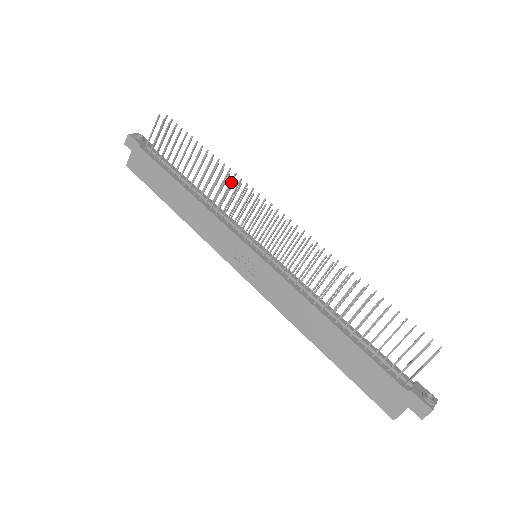
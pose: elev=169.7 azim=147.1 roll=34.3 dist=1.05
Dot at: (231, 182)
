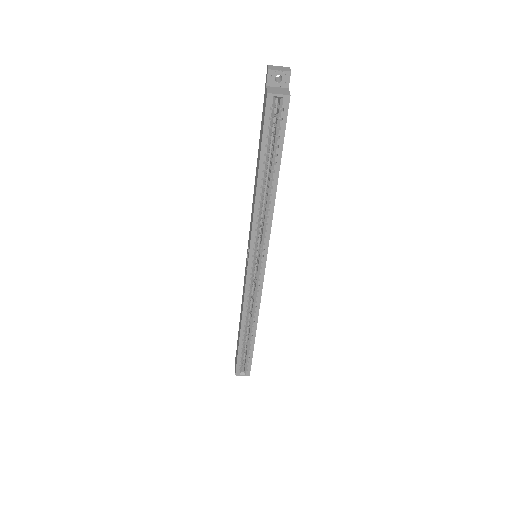
Dot at: occluded
